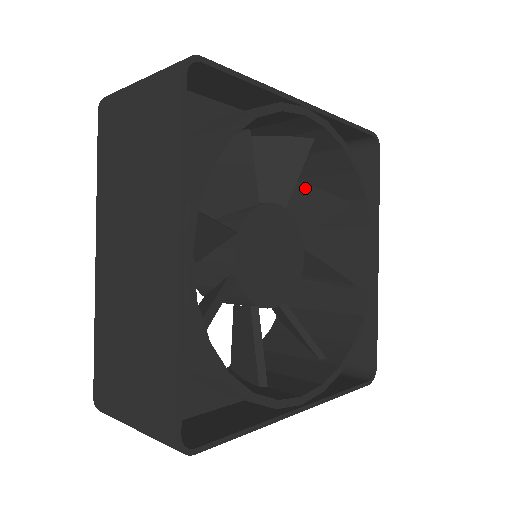
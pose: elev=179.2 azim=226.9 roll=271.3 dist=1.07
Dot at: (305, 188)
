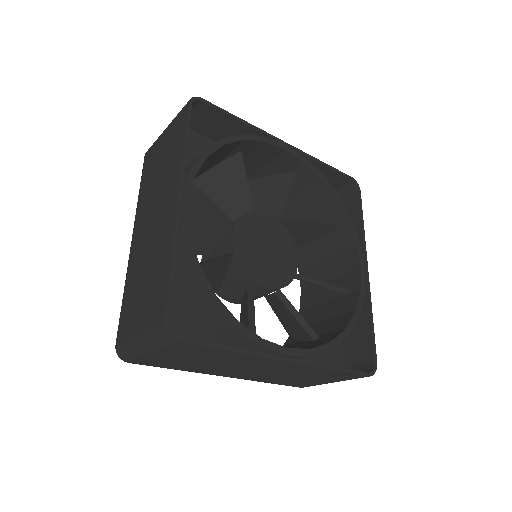
Dot at: (303, 223)
